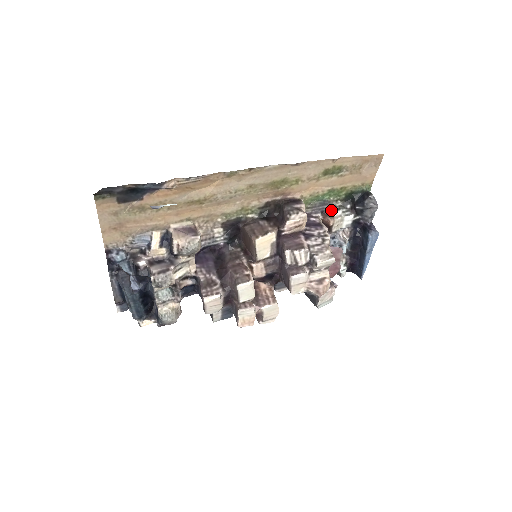
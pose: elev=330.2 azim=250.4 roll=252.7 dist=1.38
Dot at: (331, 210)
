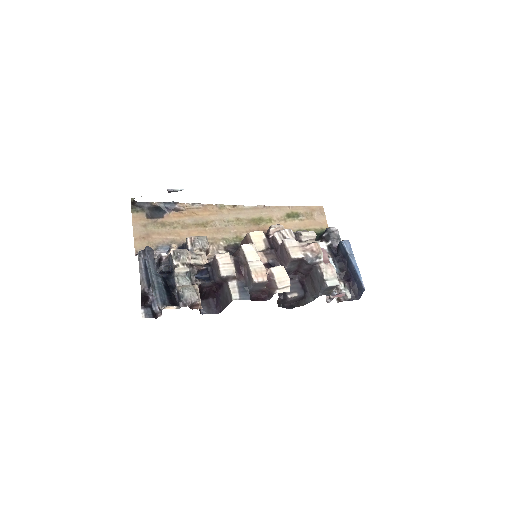
Dot at: occluded
